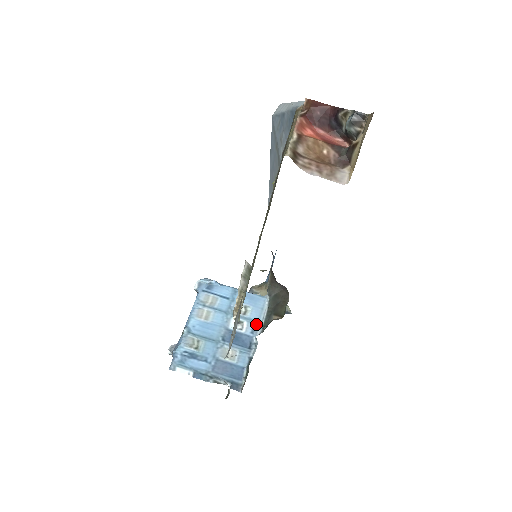
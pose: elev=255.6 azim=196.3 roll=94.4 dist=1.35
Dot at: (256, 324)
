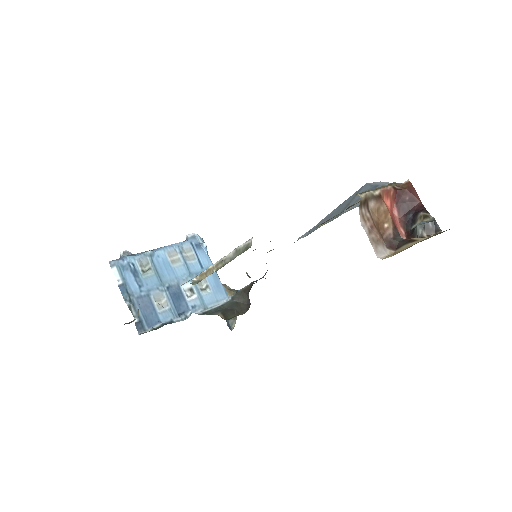
Dot at: (202, 305)
